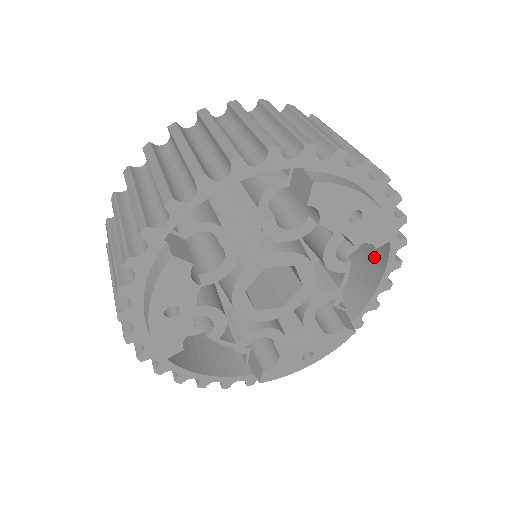
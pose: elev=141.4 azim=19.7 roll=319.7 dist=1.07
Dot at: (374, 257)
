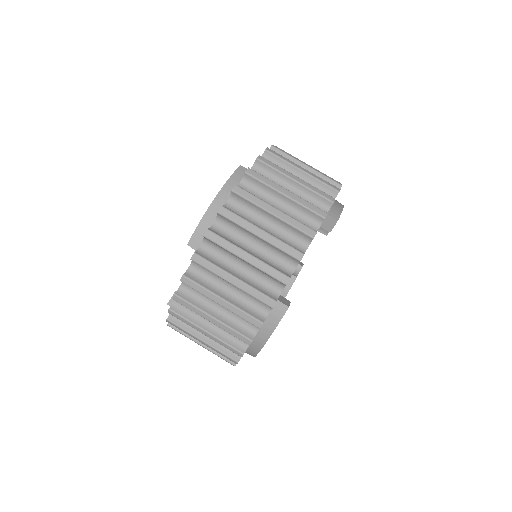
Dot at: occluded
